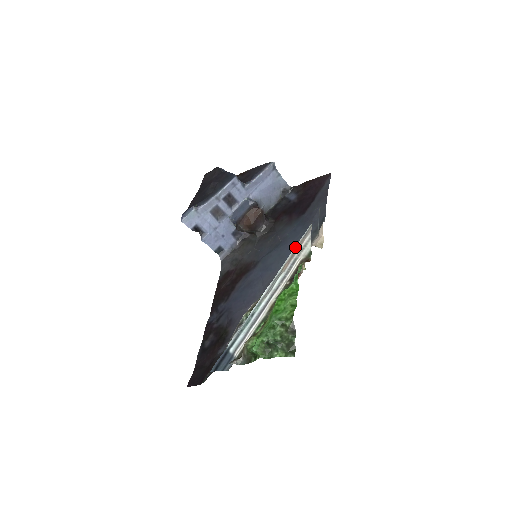
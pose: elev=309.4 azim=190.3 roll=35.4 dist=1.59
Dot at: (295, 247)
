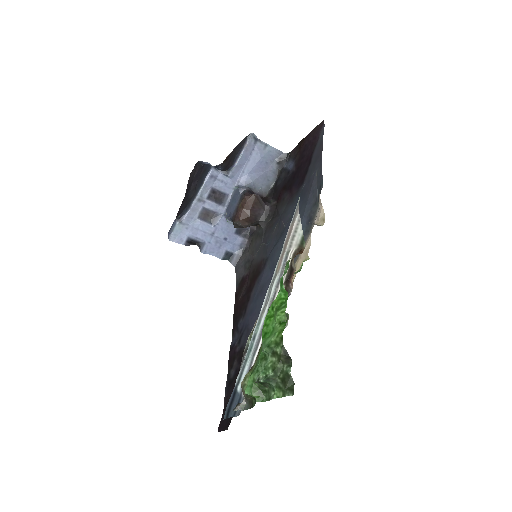
Dot at: (286, 236)
